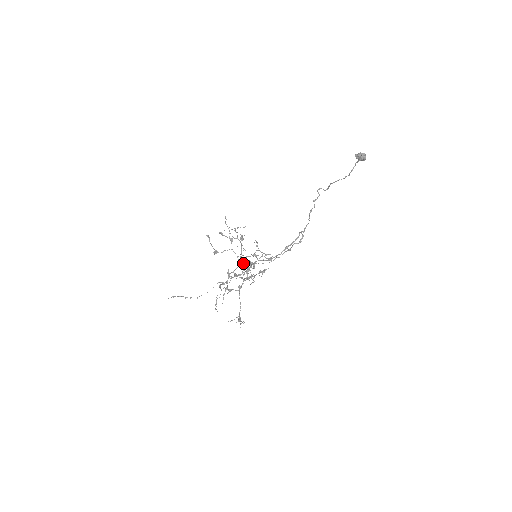
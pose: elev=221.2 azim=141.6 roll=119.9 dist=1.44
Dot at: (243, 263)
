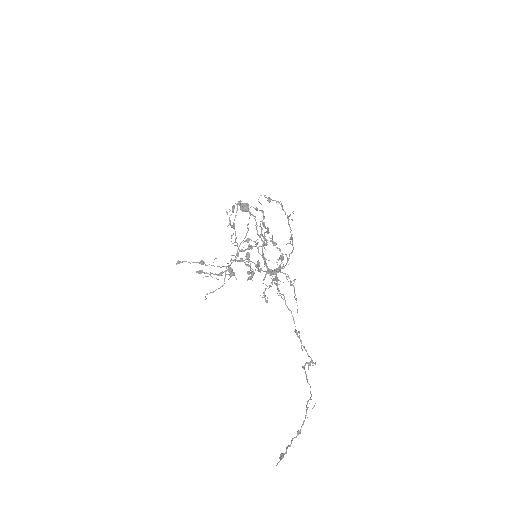
Dot at: occluded
